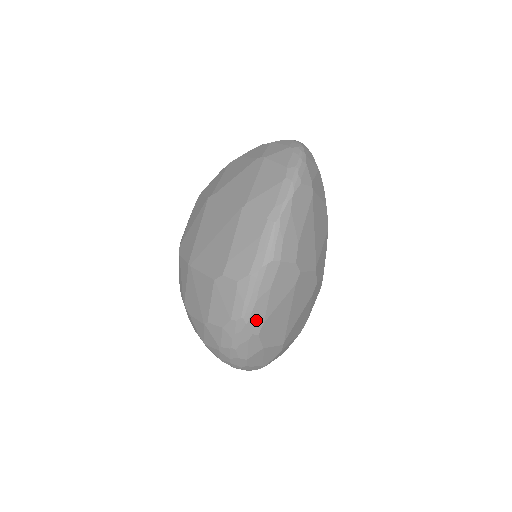
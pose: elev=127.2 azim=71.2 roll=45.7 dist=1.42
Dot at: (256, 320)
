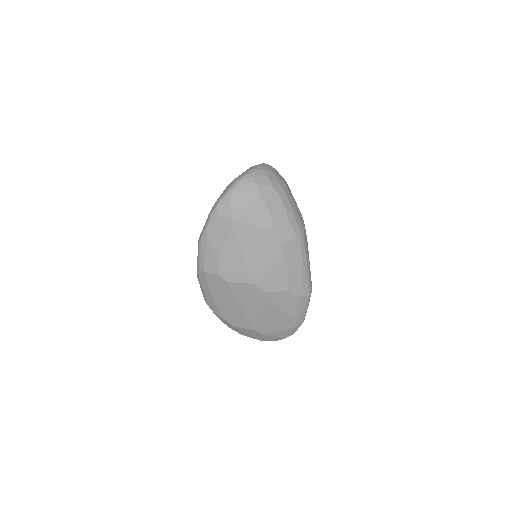
Dot at: (212, 305)
